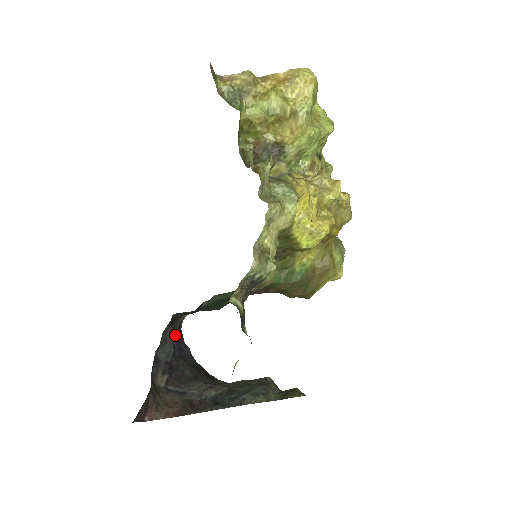
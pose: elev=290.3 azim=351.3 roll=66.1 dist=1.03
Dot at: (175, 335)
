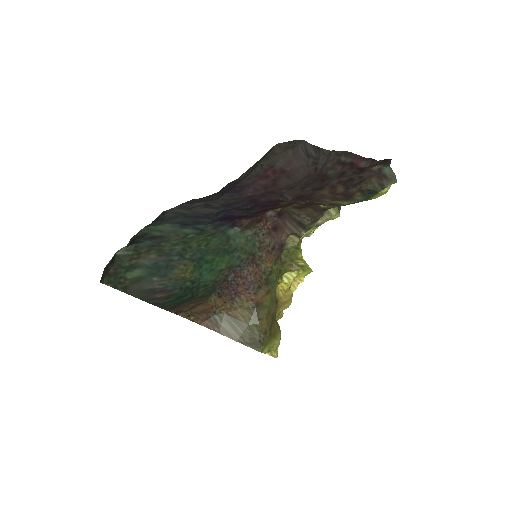
Dot at: occluded
